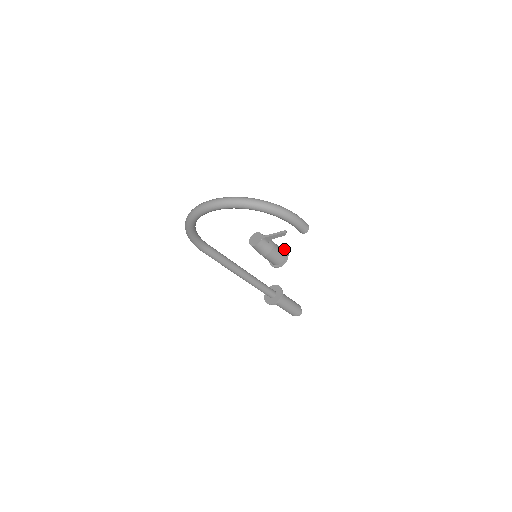
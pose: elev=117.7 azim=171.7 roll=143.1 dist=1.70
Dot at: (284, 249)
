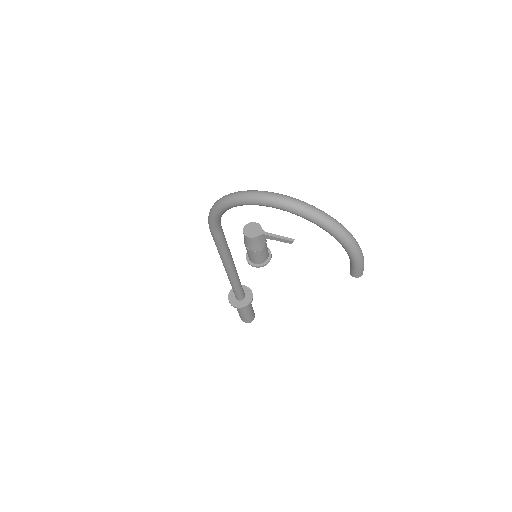
Dot at: (269, 249)
